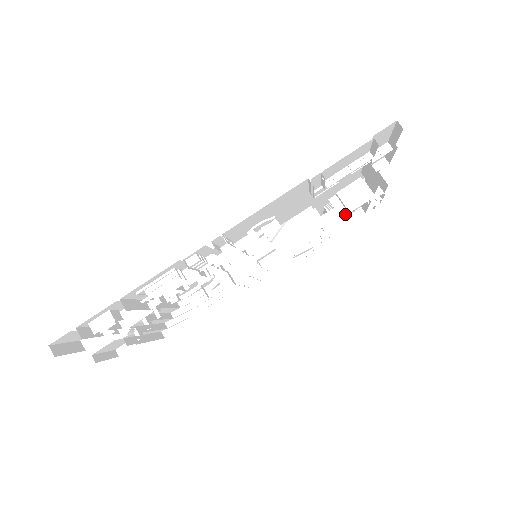
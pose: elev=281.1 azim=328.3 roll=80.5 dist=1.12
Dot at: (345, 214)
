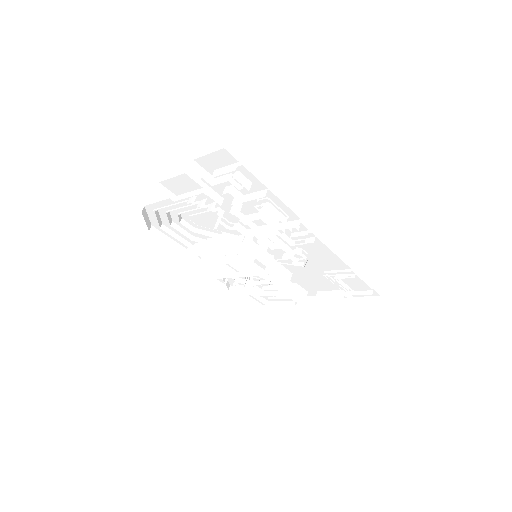
Dot at: (288, 296)
